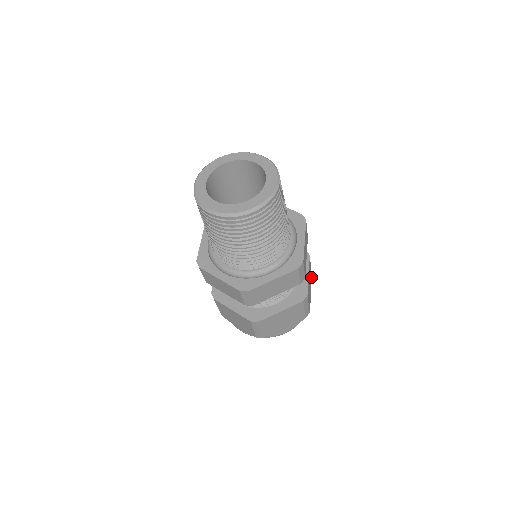
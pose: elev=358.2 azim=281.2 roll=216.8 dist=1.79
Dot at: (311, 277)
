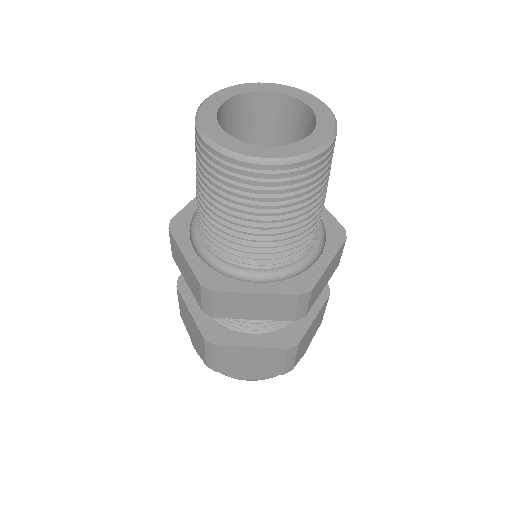
Dot at: occluded
